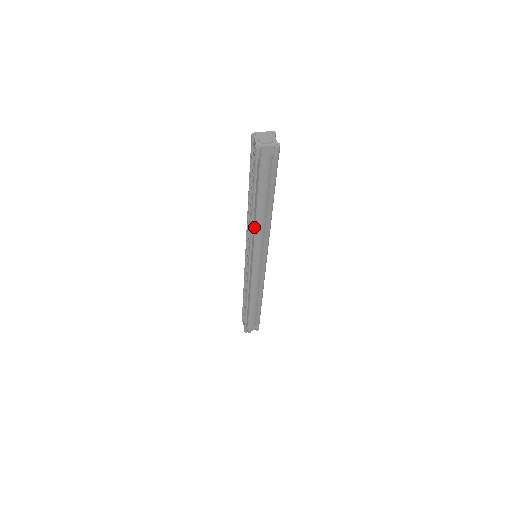
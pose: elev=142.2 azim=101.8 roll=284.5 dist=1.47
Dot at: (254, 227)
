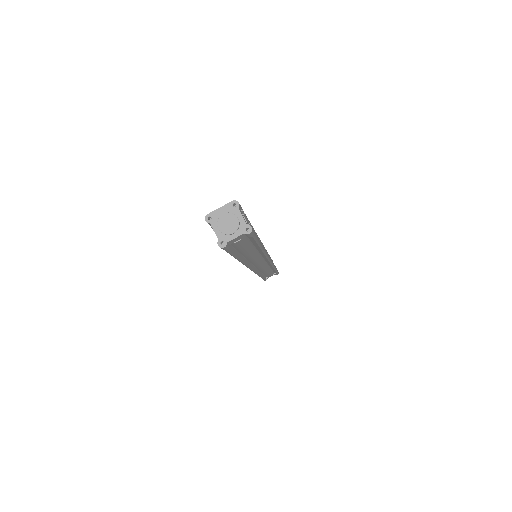
Dot at: (246, 261)
